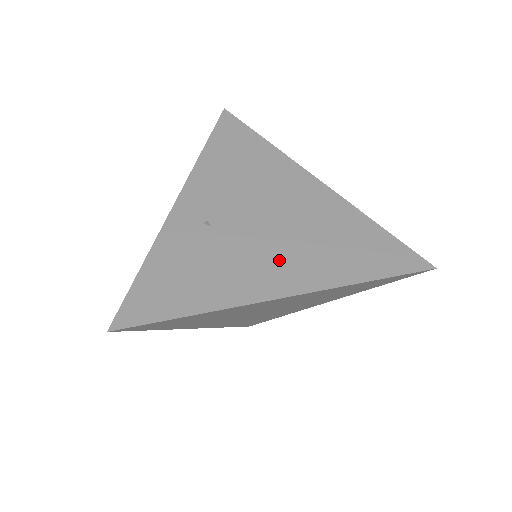
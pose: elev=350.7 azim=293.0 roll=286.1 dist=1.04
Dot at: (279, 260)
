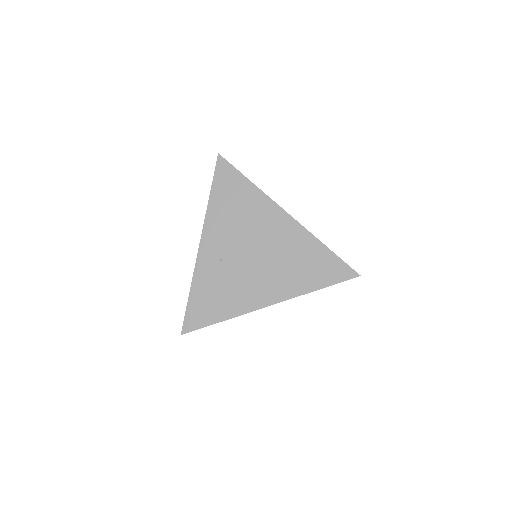
Dot at: (265, 281)
